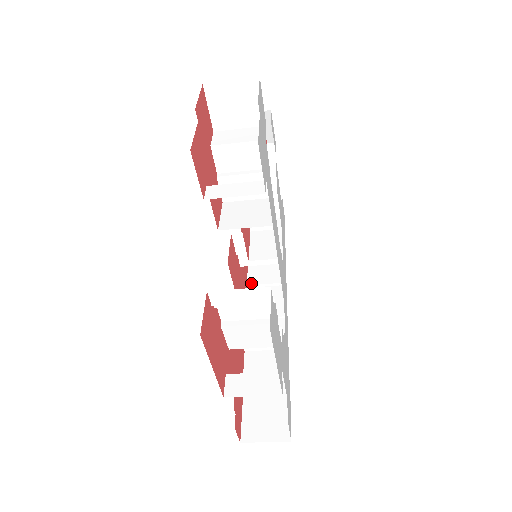
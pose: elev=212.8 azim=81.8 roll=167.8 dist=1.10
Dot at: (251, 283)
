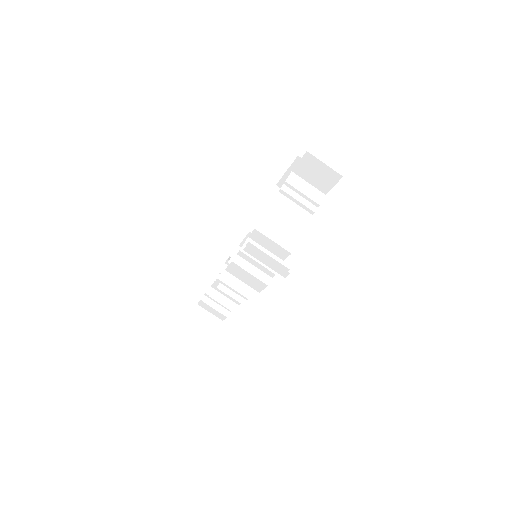
Dot at: (201, 311)
